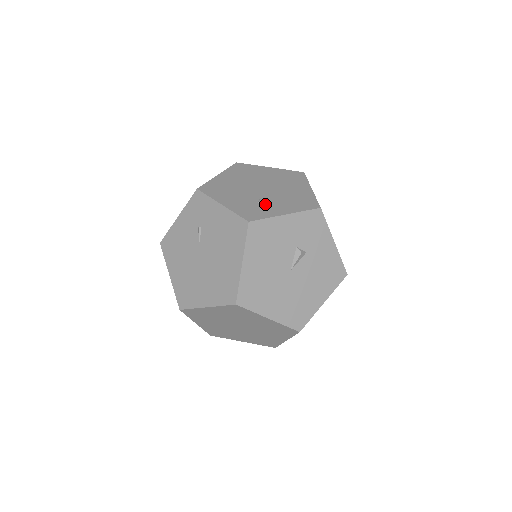
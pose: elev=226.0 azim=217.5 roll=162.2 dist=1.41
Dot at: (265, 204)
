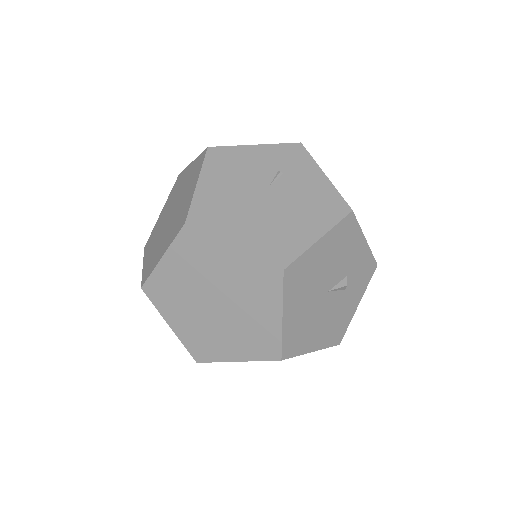
Dot at: occluded
